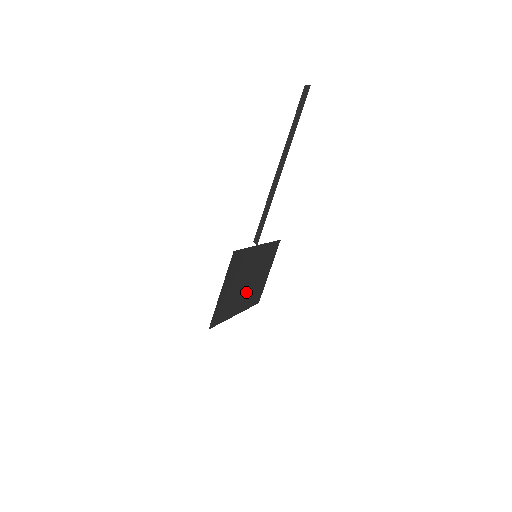
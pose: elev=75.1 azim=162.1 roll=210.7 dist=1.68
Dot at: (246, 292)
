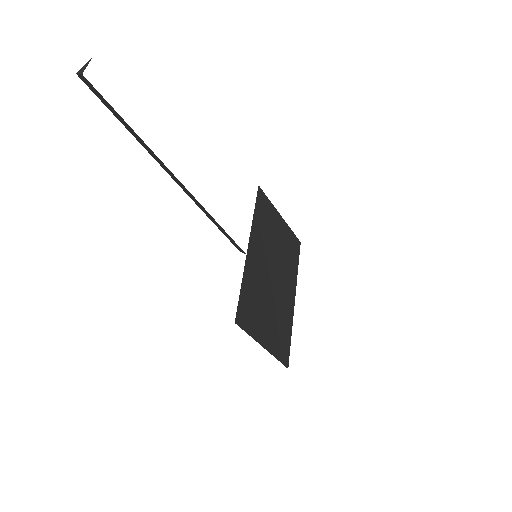
Dot at: (282, 278)
